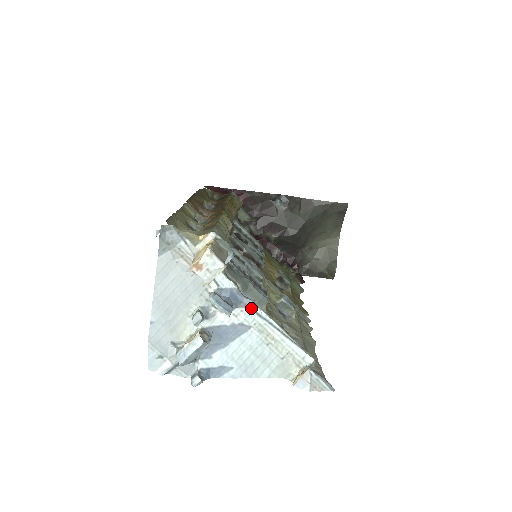
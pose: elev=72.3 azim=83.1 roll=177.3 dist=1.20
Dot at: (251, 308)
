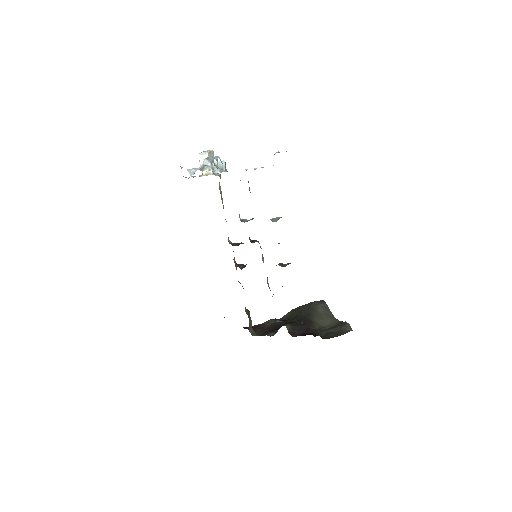
Dot at: occluded
